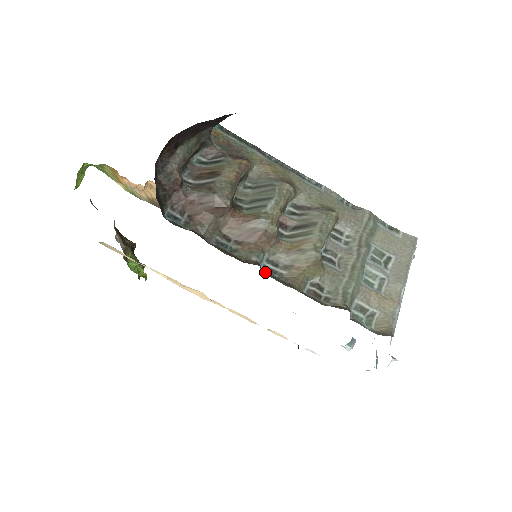
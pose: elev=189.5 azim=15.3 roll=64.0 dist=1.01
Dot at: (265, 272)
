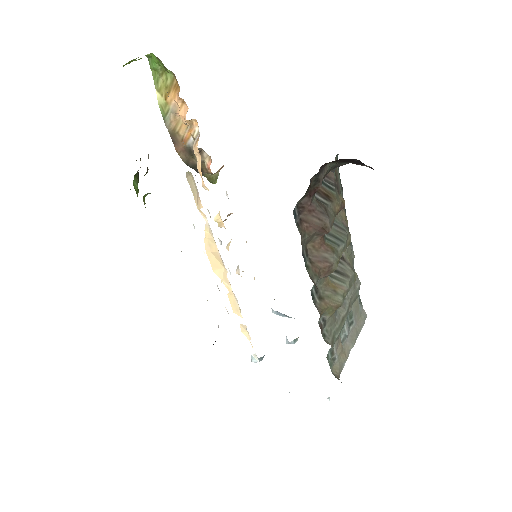
Dot at: (312, 294)
